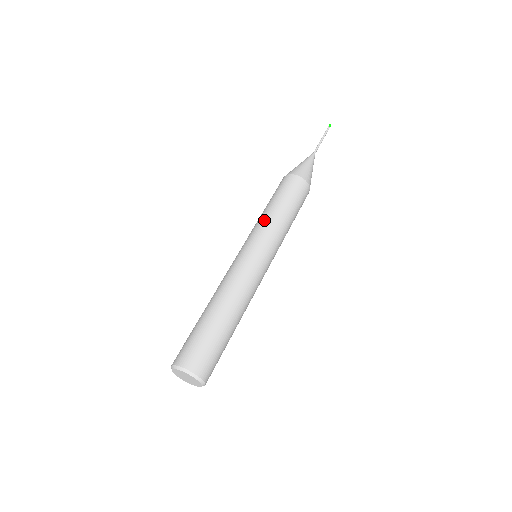
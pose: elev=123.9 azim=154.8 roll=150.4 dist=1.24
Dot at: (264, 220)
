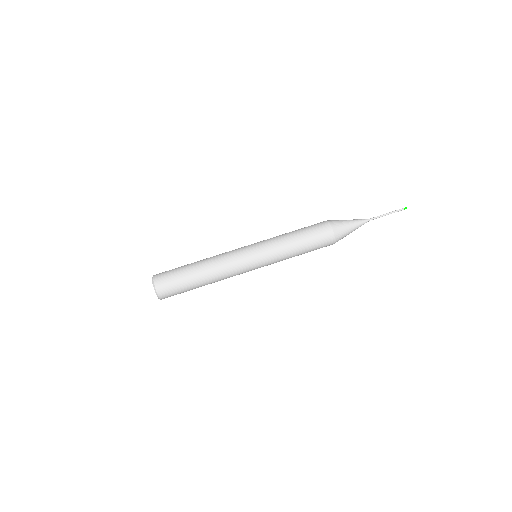
Dot at: (279, 241)
